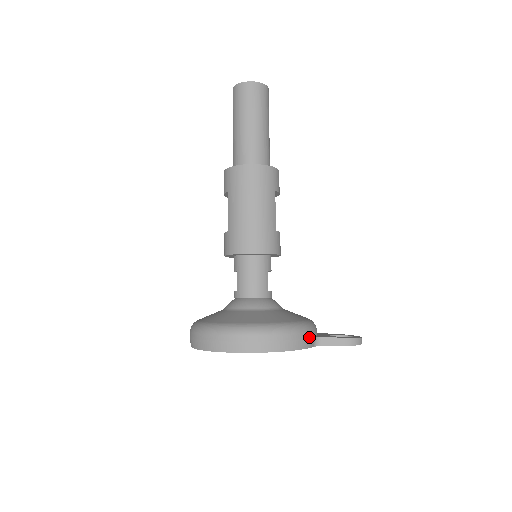
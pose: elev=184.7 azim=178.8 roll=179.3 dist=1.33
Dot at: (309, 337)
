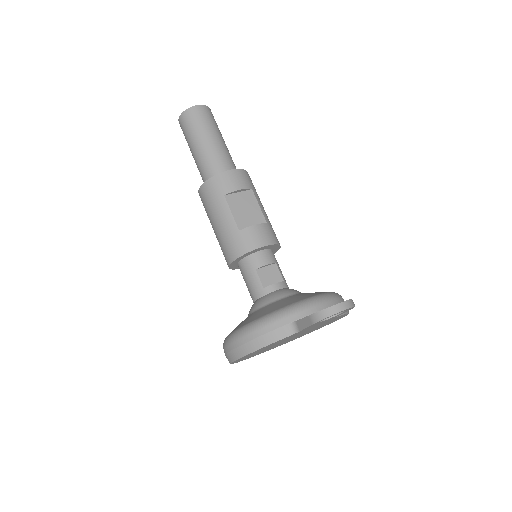
Dot at: (273, 329)
